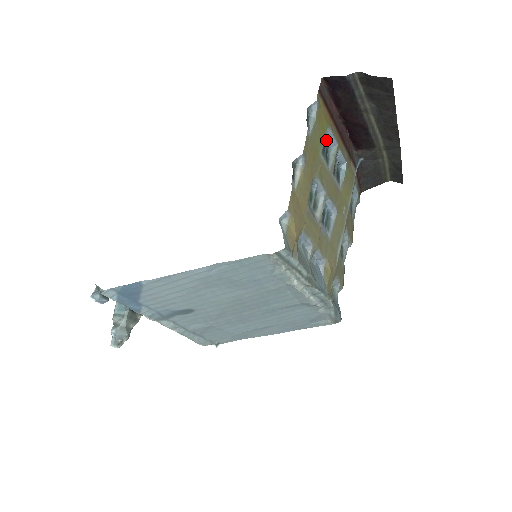
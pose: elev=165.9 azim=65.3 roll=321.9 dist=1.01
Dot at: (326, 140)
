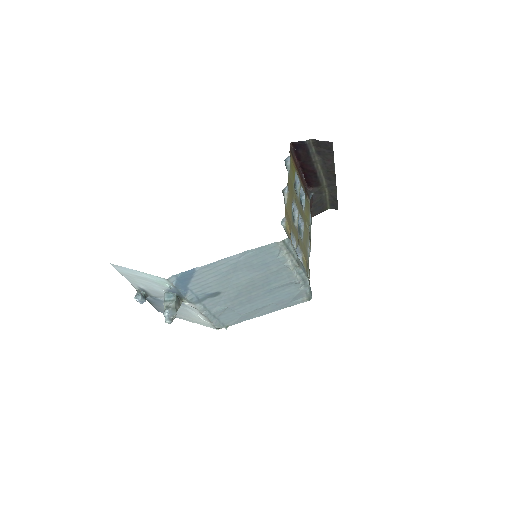
Dot at: occluded
